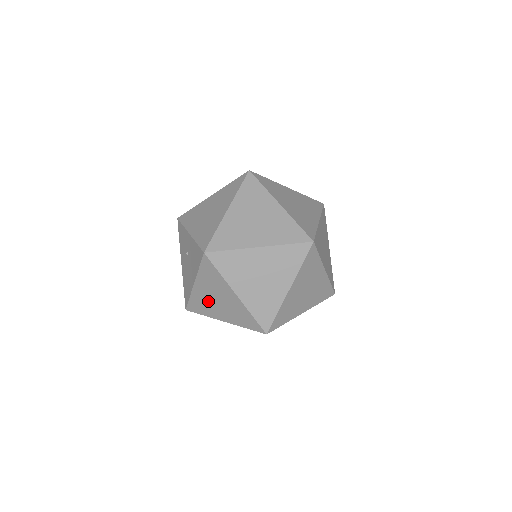
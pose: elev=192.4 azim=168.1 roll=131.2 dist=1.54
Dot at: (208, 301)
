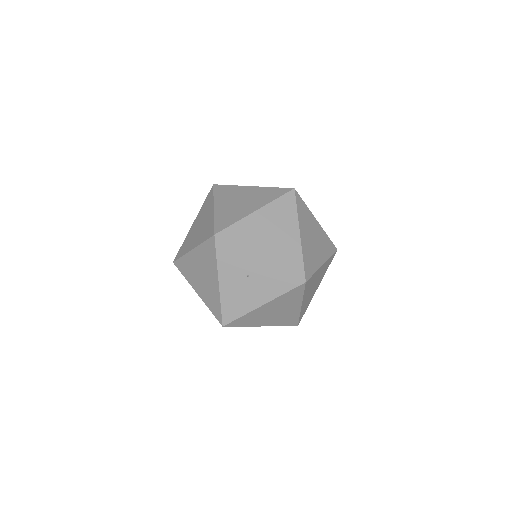
Dot at: (263, 315)
